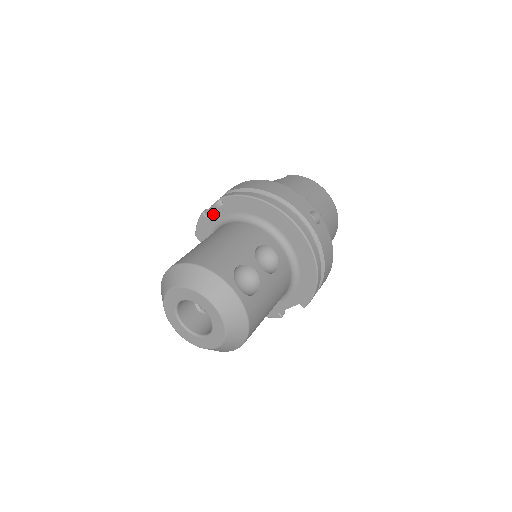
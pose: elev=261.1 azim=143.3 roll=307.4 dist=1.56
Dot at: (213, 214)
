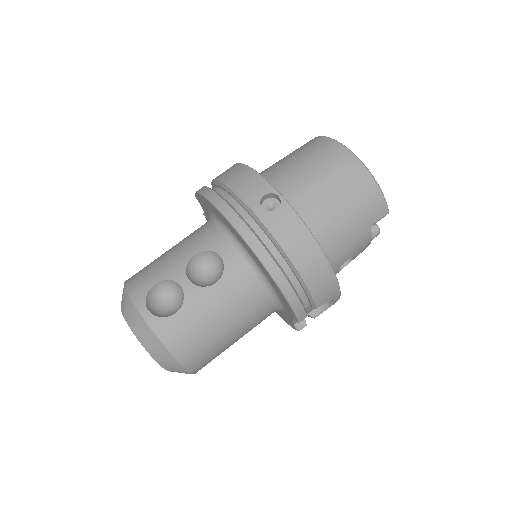
Dot at: (205, 214)
